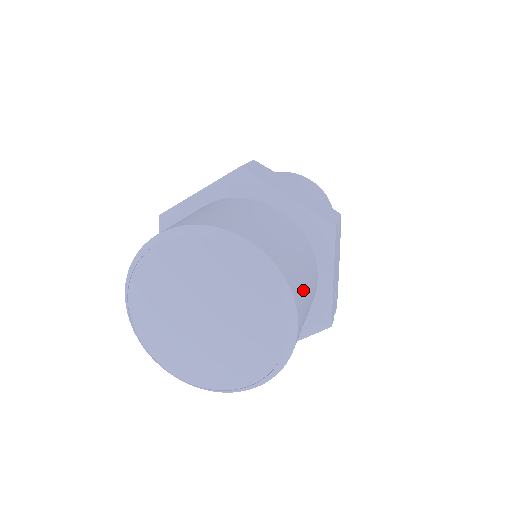
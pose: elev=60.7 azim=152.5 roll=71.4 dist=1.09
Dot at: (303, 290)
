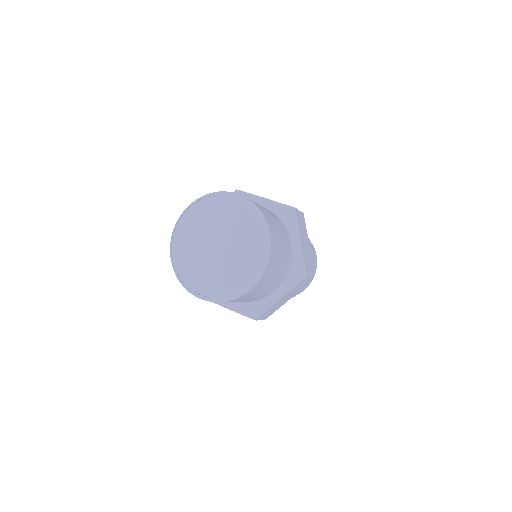
Dot at: (274, 226)
